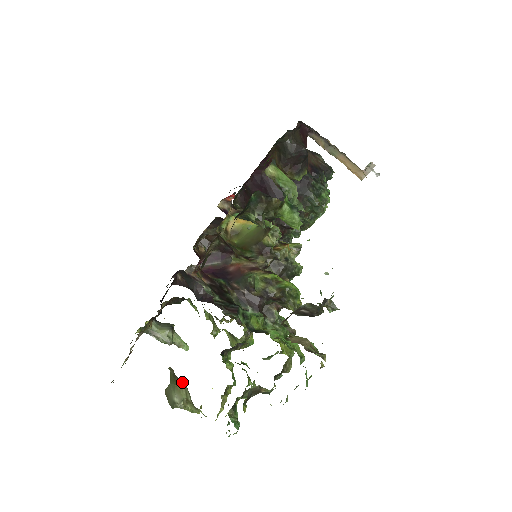
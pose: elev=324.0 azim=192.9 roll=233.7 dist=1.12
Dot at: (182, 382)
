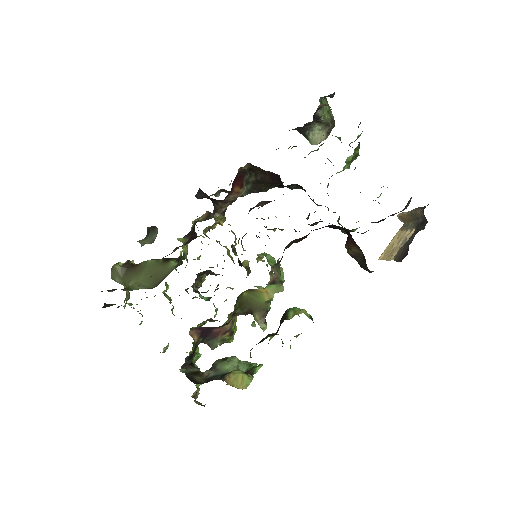
Dot at: occluded
